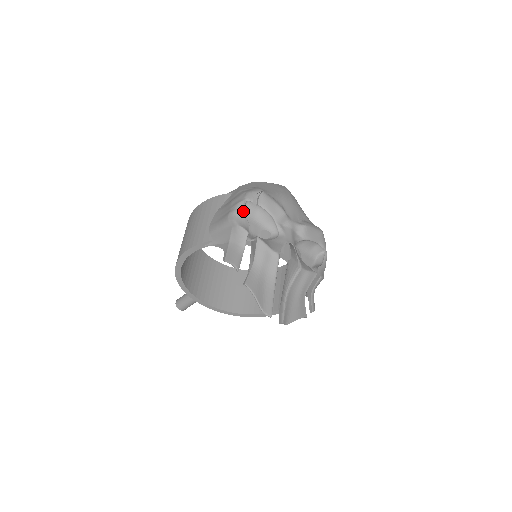
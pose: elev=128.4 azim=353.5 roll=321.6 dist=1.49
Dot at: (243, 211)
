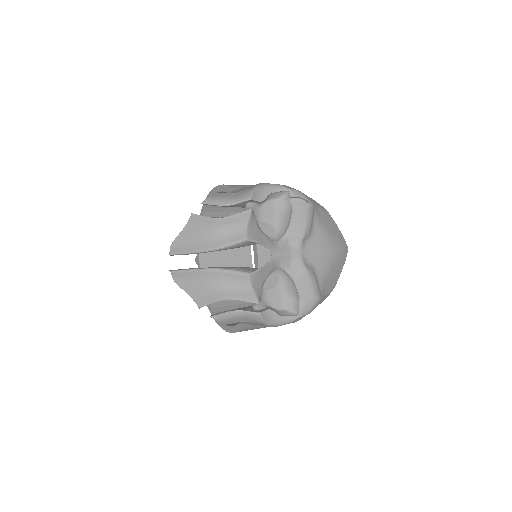
Dot at: (274, 191)
